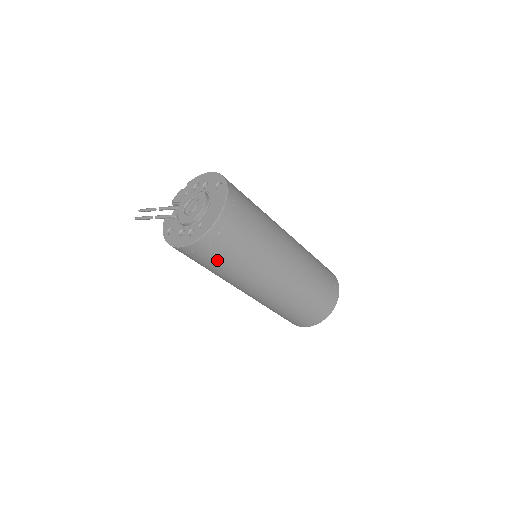
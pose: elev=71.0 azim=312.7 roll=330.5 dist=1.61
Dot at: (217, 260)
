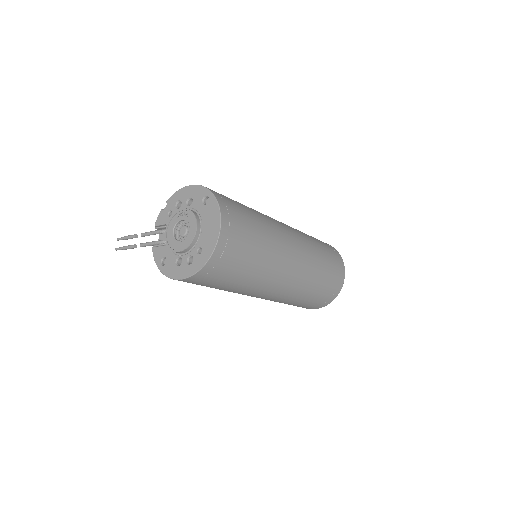
Dot at: (224, 280)
